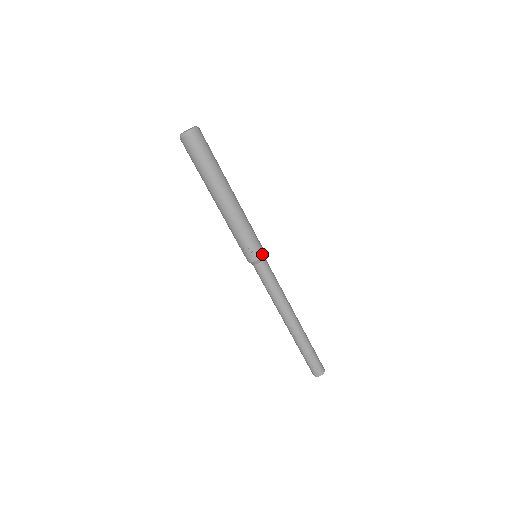
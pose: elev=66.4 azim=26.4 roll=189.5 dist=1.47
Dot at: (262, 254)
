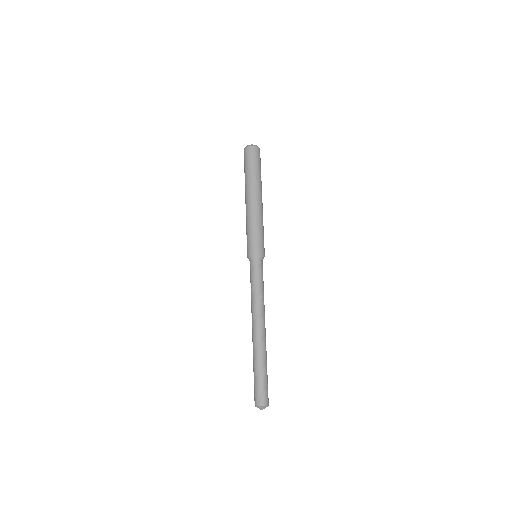
Dot at: (262, 253)
